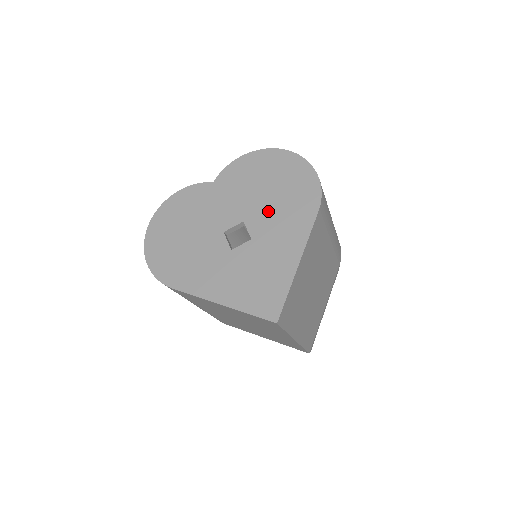
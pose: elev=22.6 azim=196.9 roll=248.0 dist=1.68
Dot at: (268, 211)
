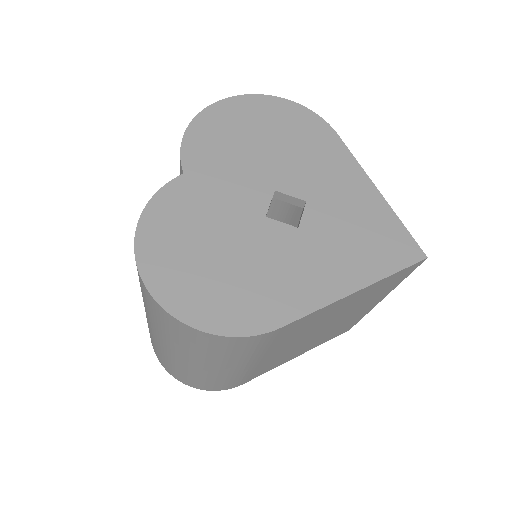
Dot at: (289, 163)
